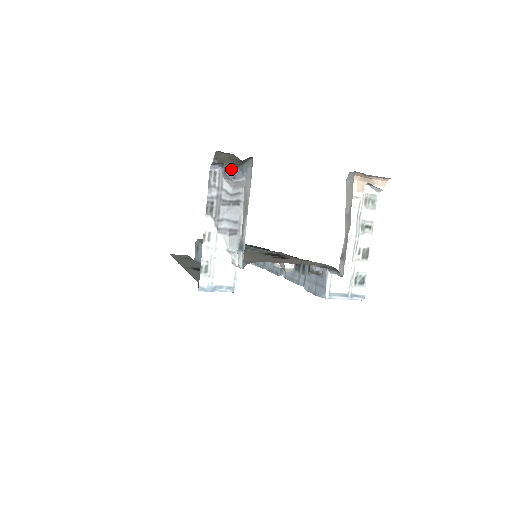
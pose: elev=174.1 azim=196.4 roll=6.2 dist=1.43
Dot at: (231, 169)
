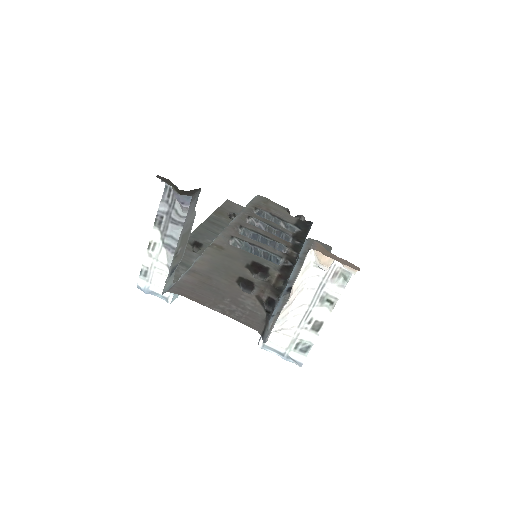
Dot at: occluded
